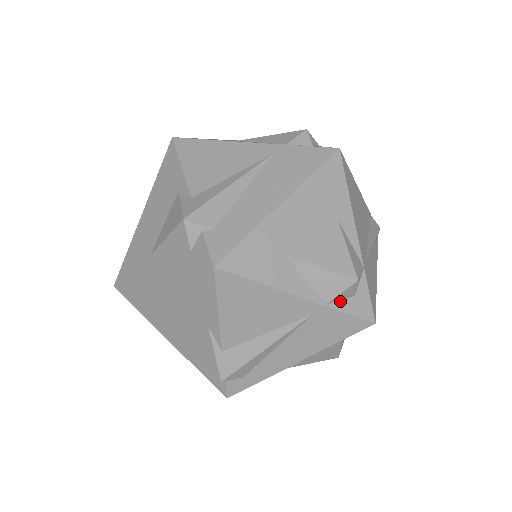
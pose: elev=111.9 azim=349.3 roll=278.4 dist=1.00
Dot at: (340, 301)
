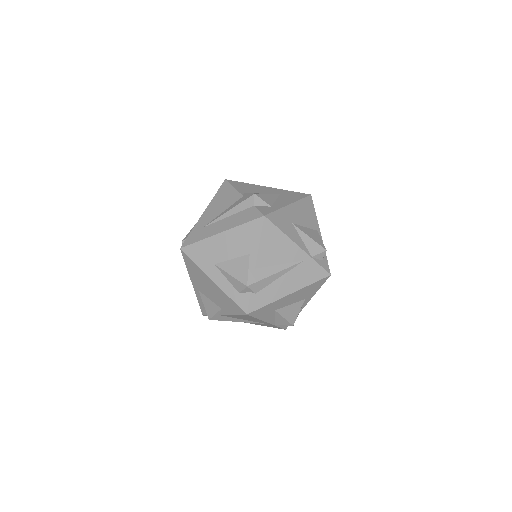
Dot at: occluded
